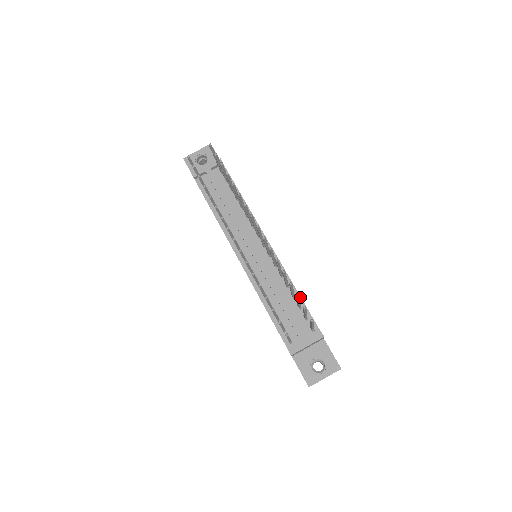
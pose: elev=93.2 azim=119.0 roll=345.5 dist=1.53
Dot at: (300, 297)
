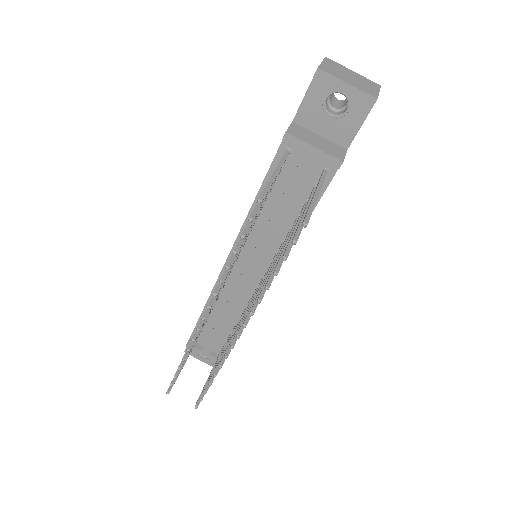
Dot at: occluded
